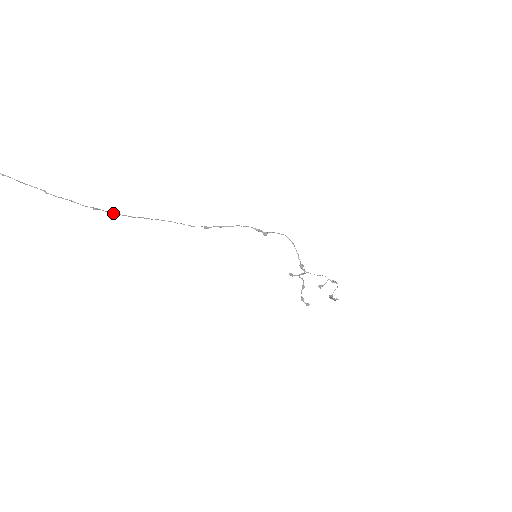
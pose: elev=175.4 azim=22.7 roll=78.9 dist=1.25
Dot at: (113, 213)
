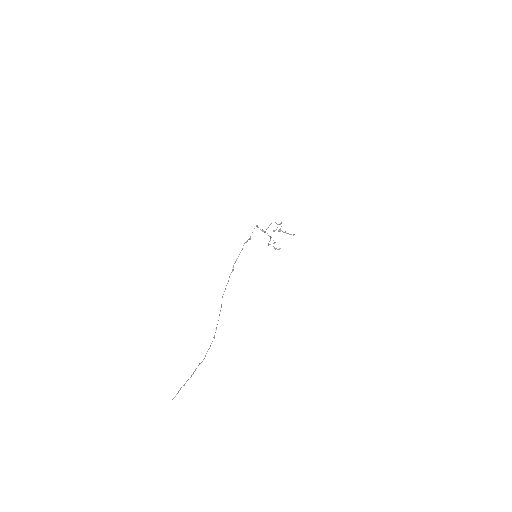
Dot at: occluded
